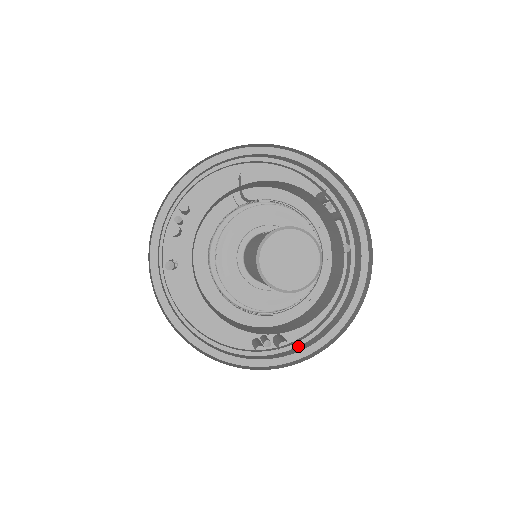
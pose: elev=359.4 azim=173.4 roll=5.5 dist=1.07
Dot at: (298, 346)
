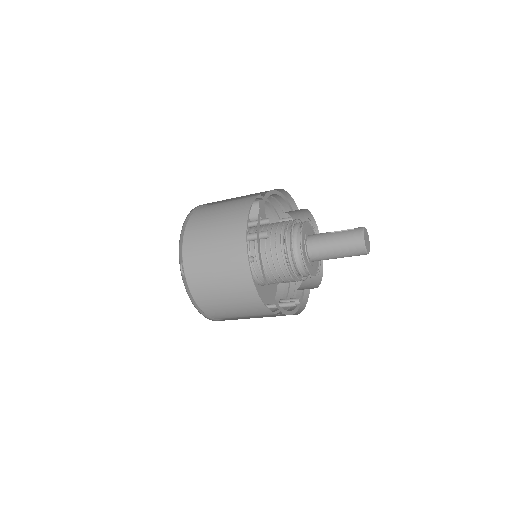
Dot at: occluded
